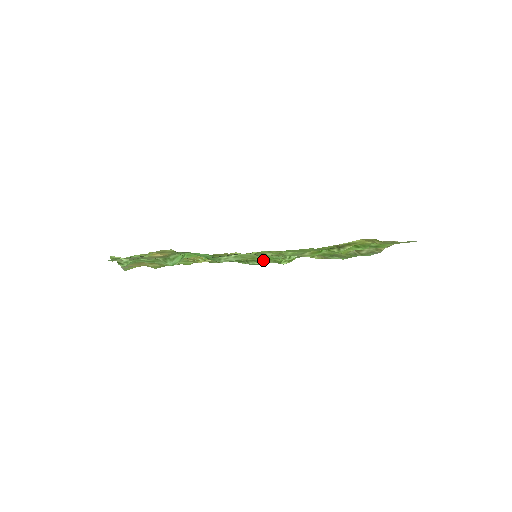
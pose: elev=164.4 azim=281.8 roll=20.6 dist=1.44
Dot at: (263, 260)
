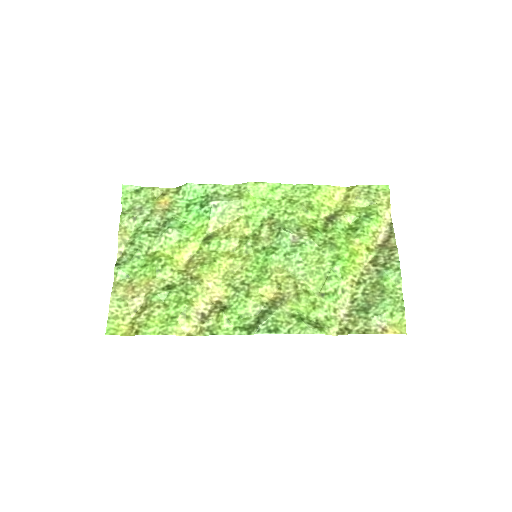
Dot at: (276, 309)
